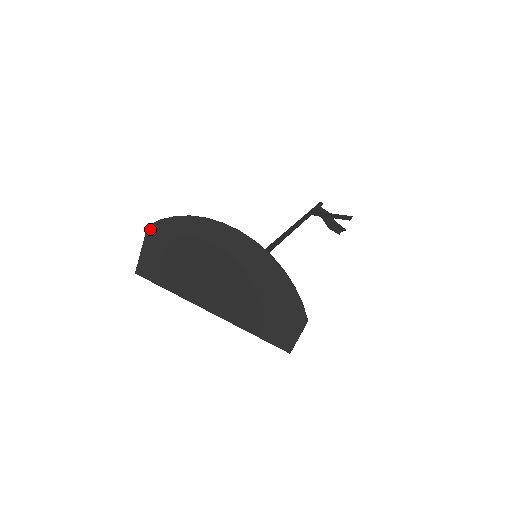
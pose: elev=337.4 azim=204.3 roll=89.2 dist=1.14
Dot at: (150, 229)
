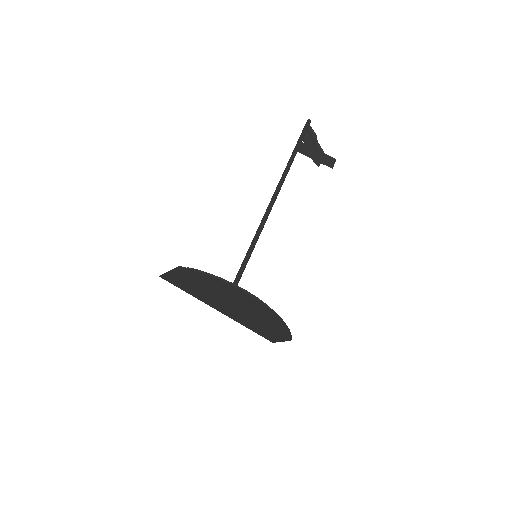
Dot at: (181, 269)
